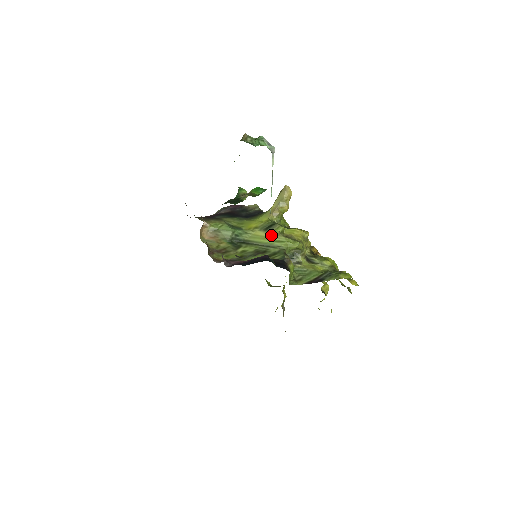
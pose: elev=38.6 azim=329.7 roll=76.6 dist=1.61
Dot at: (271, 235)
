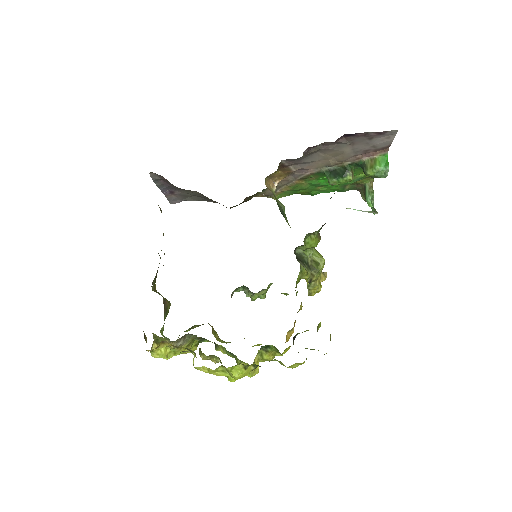
Dot at: occluded
